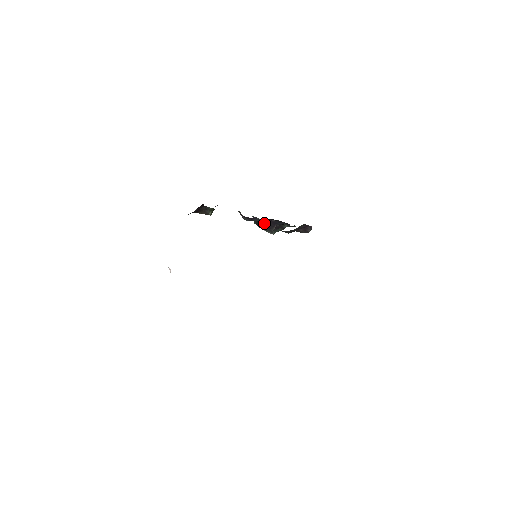
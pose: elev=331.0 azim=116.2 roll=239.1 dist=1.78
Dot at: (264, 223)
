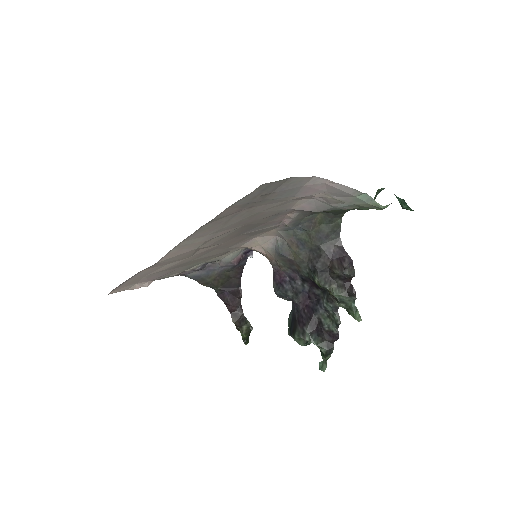
Dot at: (299, 314)
